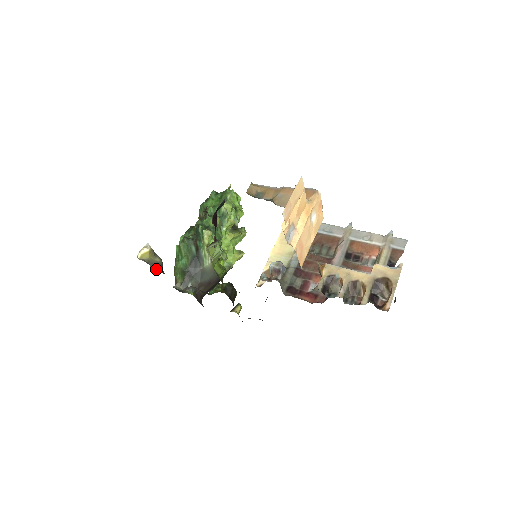
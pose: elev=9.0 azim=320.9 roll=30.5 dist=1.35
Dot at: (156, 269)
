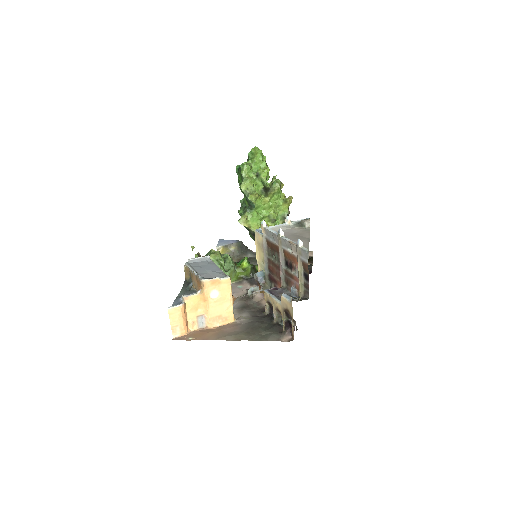
Dot at: (233, 258)
